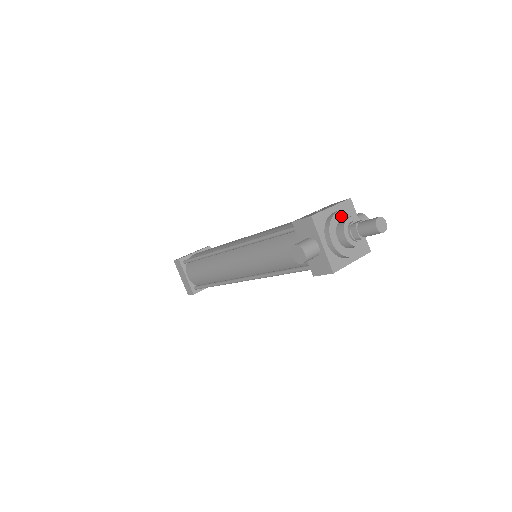
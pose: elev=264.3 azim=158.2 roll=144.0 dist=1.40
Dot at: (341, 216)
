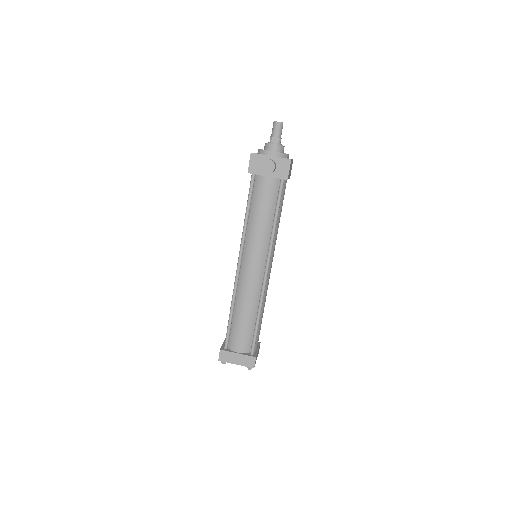
Dot at: occluded
